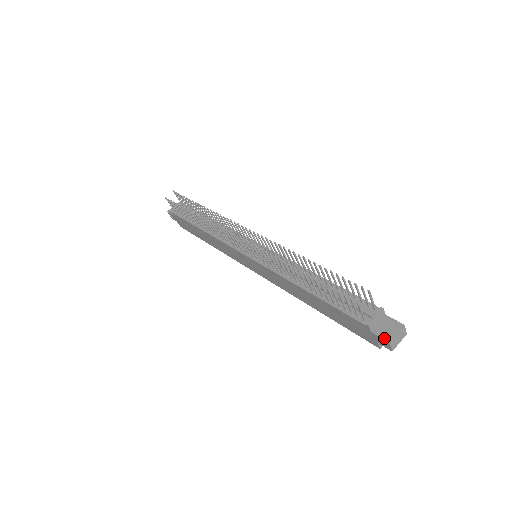
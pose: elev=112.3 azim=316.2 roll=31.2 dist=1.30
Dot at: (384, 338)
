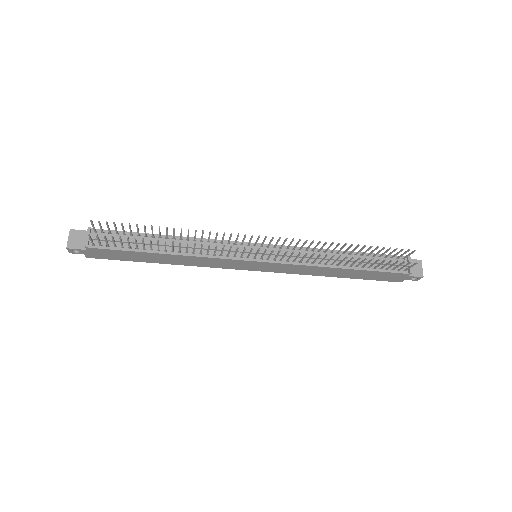
Dot at: (419, 276)
